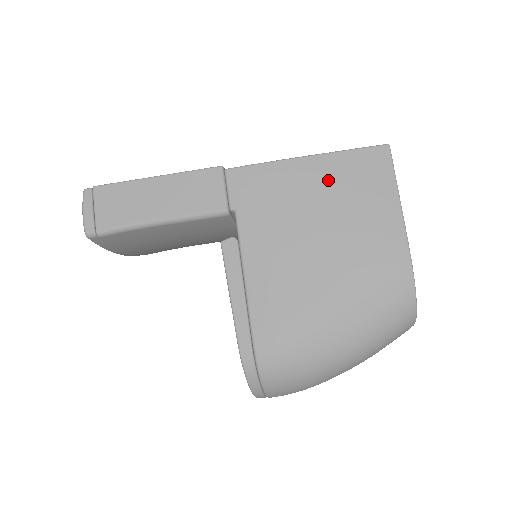
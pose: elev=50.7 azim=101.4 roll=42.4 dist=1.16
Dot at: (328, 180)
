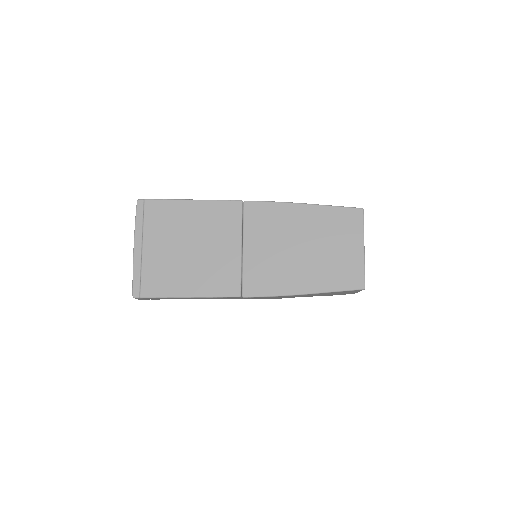
Dot at: occluded
